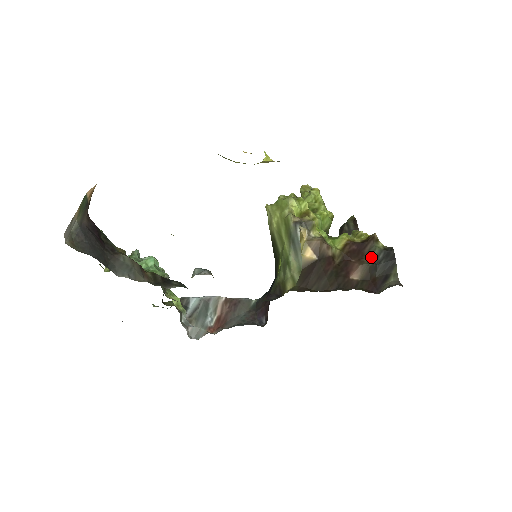
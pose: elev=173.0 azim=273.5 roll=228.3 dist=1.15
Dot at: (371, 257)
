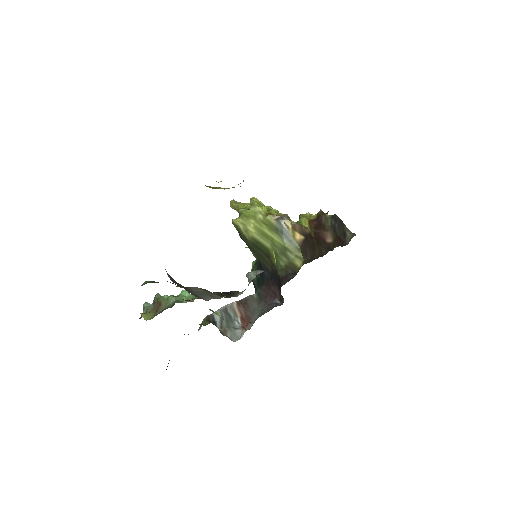
Dot at: (329, 225)
